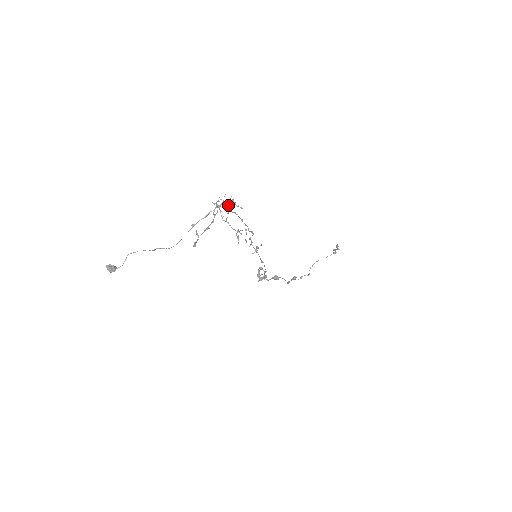
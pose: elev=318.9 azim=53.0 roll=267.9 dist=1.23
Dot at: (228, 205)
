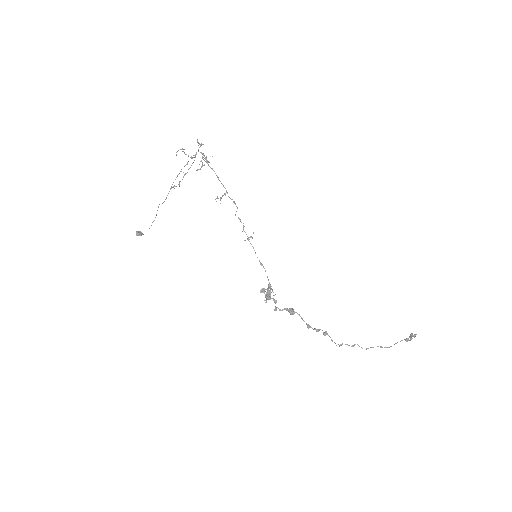
Dot at: (205, 158)
